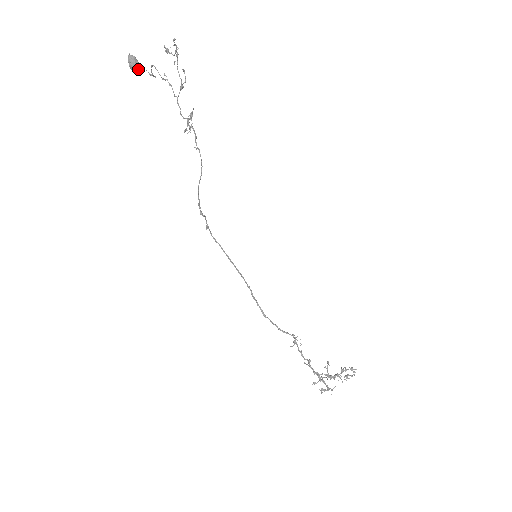
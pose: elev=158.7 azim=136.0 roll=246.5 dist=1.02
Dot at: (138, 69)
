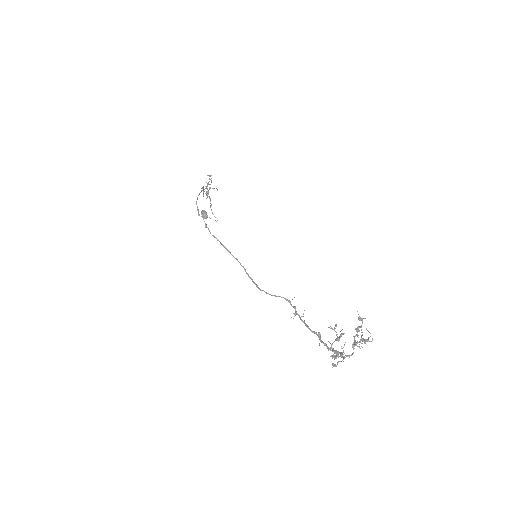
Dot at: (206, 215)
